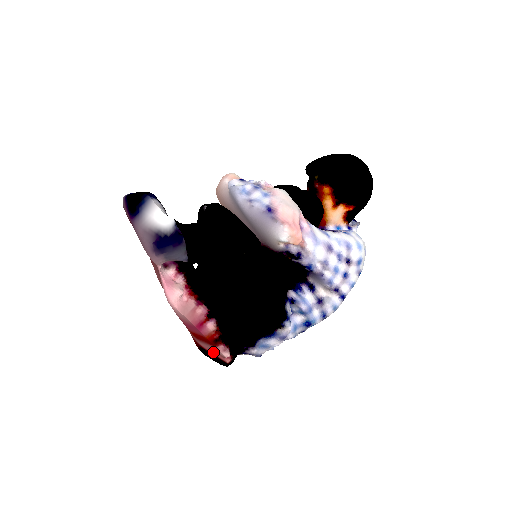
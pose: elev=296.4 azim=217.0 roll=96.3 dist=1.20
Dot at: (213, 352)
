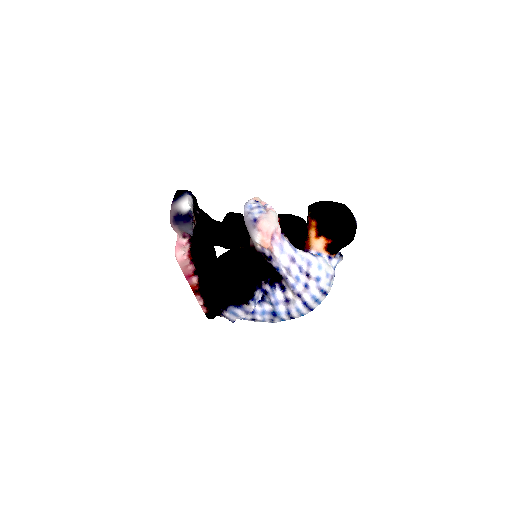
Dot at: occluded
